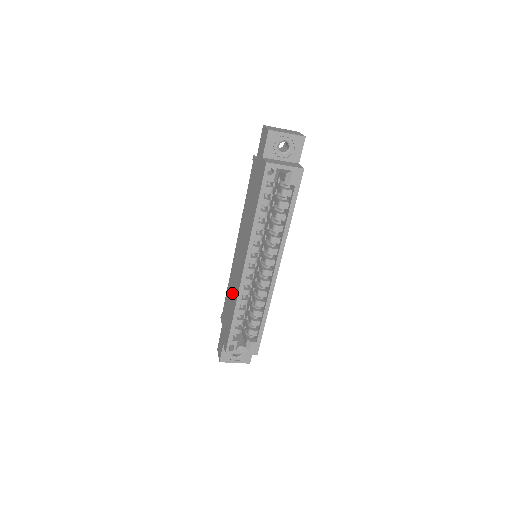
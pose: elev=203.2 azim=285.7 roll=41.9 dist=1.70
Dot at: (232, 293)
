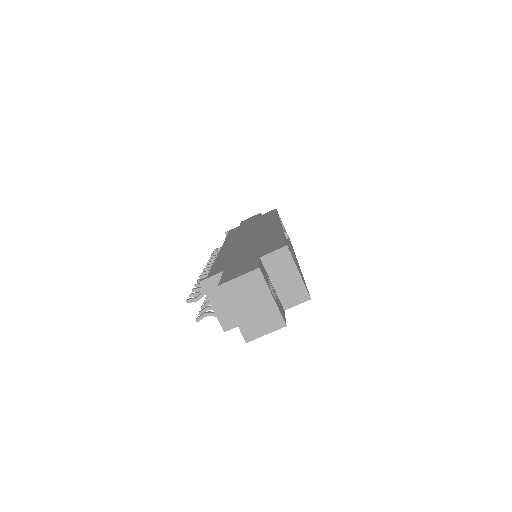
Dot at: (252, 242)
